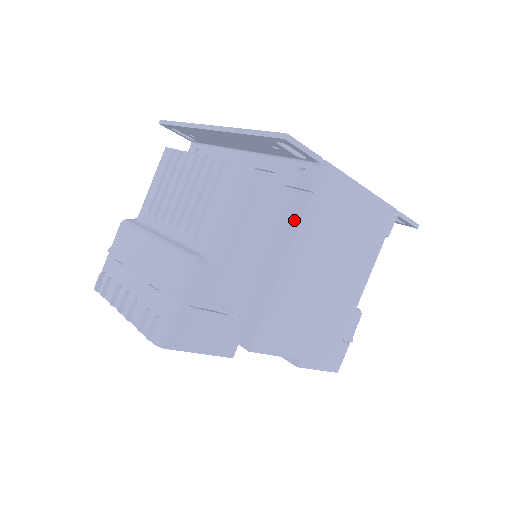
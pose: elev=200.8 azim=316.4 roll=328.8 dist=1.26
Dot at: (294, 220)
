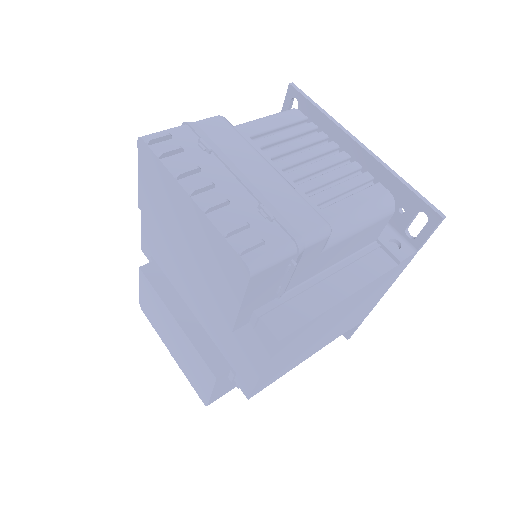
Dot at: (373, 270)
